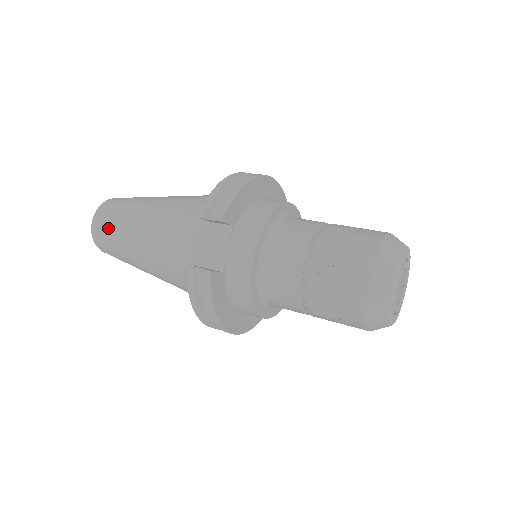
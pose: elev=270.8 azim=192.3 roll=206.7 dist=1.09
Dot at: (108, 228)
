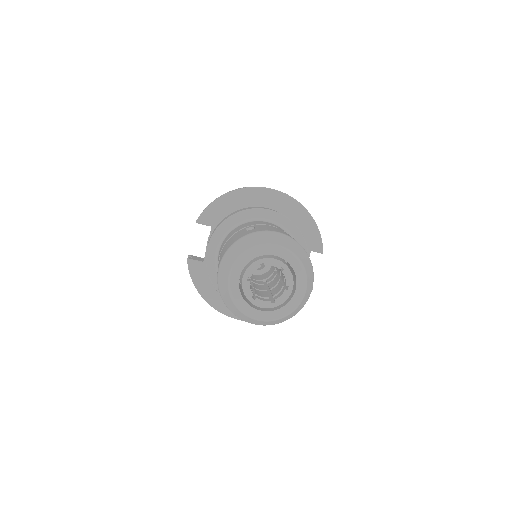
Dot at: occluded
